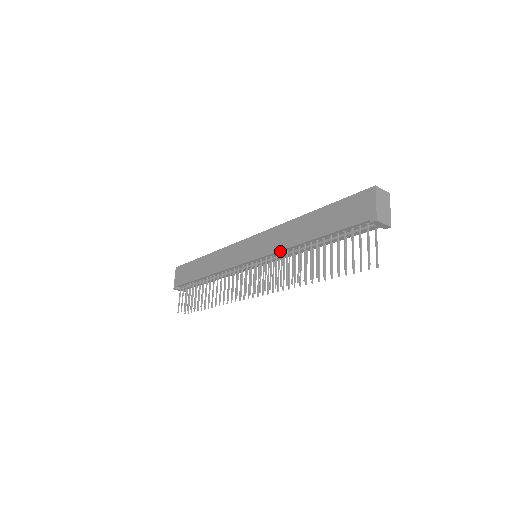
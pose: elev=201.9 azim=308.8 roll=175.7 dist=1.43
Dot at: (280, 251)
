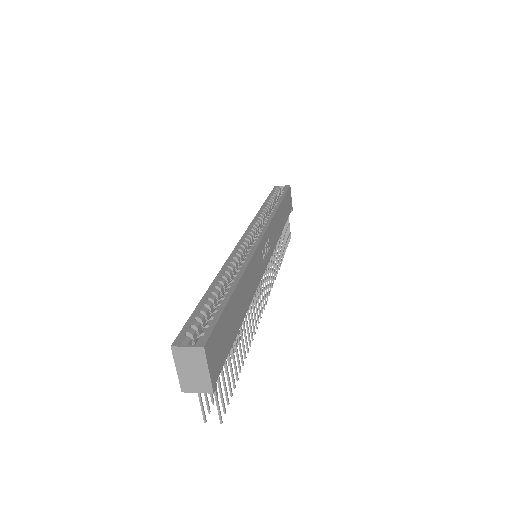
Dot at: occluded
